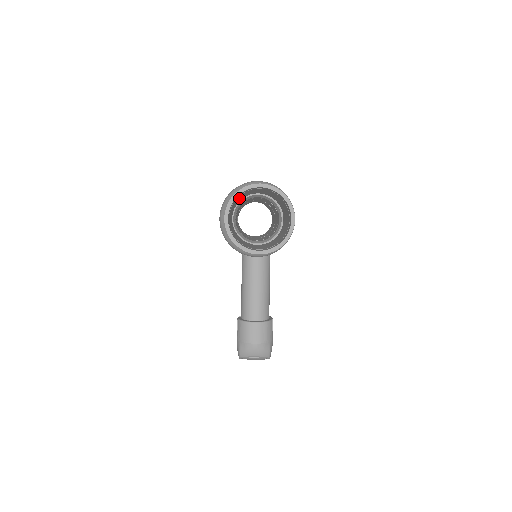
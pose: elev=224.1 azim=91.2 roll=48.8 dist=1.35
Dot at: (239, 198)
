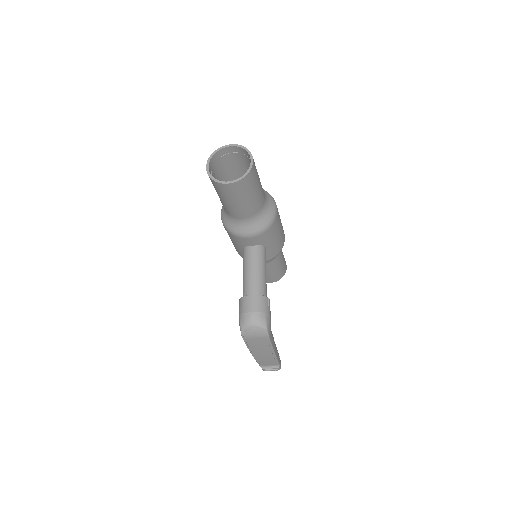
Dot at: (224, 173)
